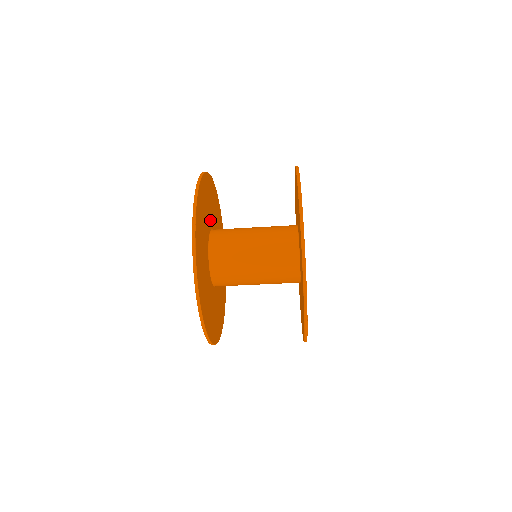
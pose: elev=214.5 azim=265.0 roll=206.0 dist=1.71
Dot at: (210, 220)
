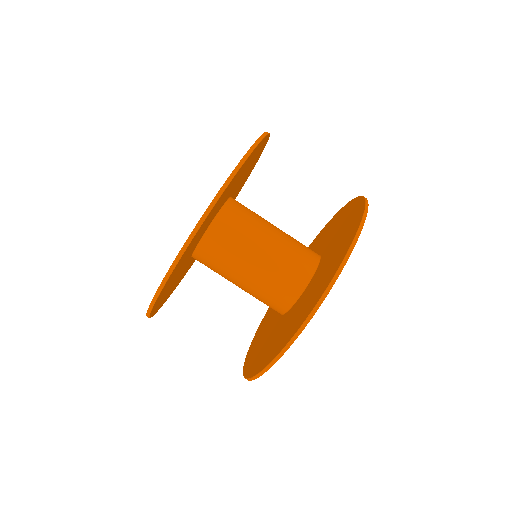
Dot at: occluded
